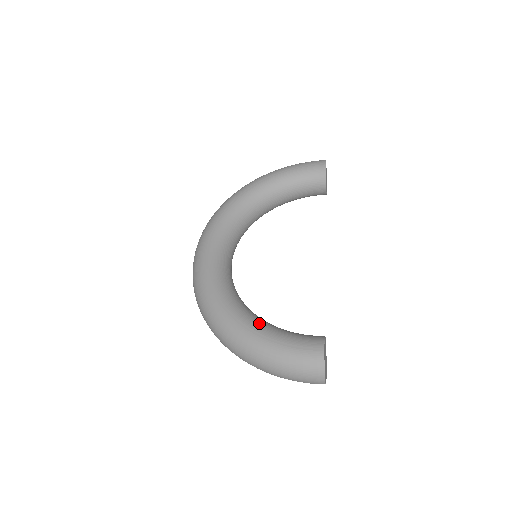
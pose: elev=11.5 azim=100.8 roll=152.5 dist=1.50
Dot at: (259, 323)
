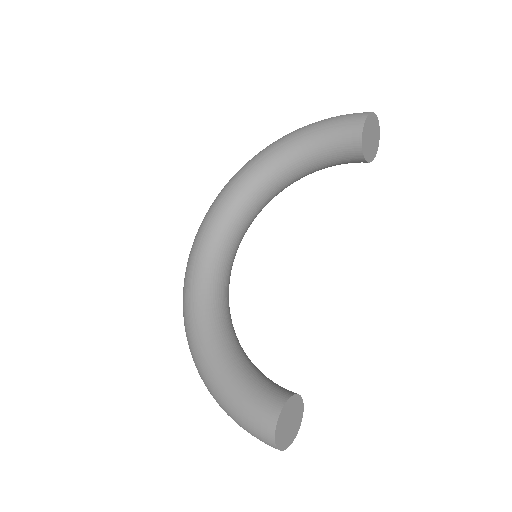
Dot at: (225, 361)
